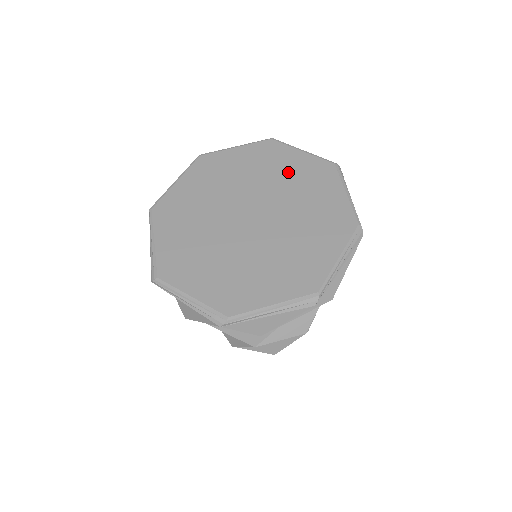
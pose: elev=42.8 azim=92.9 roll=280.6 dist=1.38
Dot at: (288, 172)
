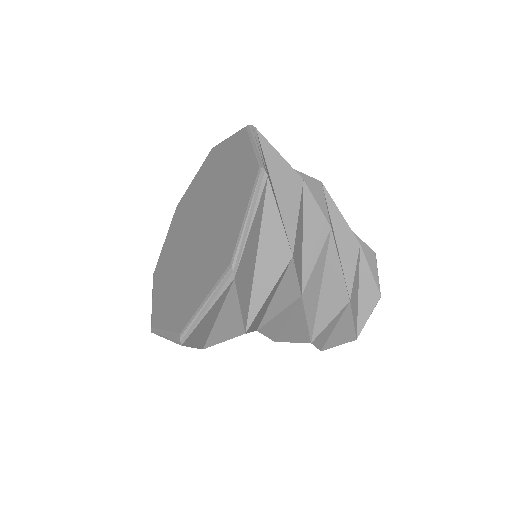
Dot at: (218, 168)
